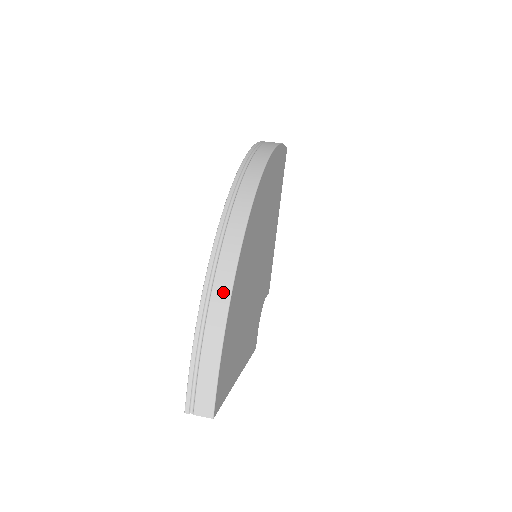
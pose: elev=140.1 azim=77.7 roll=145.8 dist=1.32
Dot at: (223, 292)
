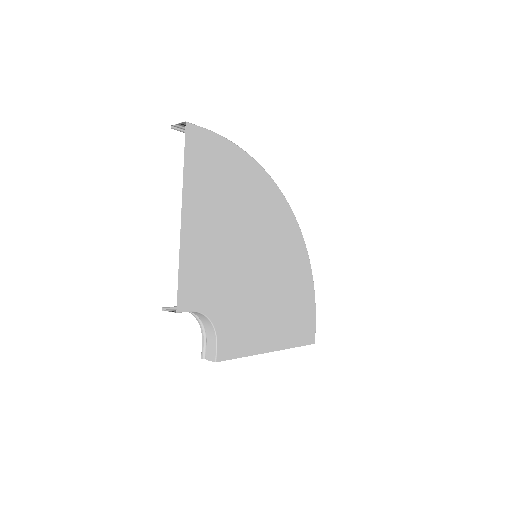
Dot at: occluded
